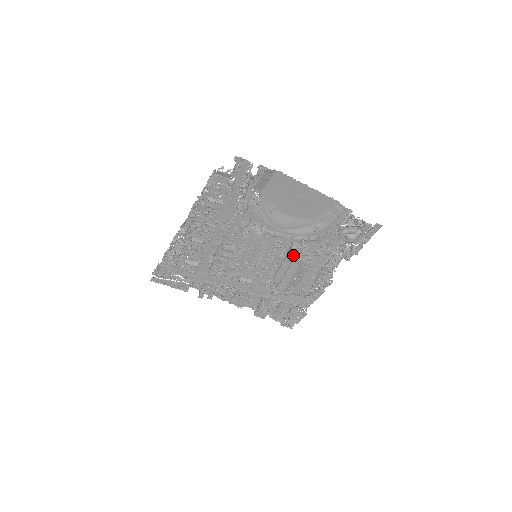
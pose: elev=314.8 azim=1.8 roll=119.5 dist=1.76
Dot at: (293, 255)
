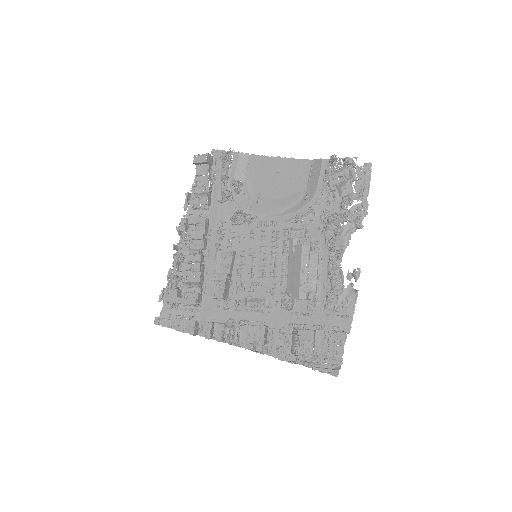
Dot at: (293, 239)
